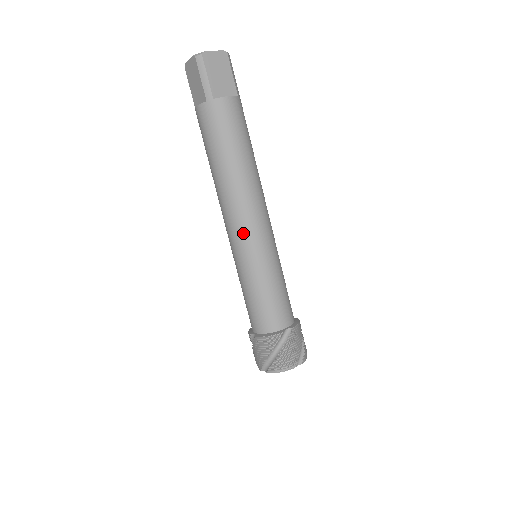
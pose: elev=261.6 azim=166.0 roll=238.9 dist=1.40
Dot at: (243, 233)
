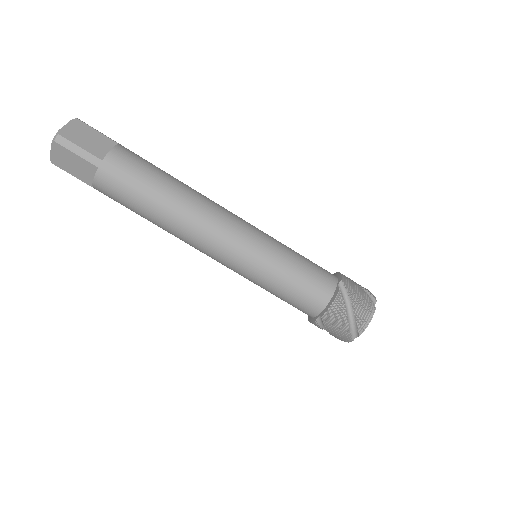
Dot at: (230, 243)
